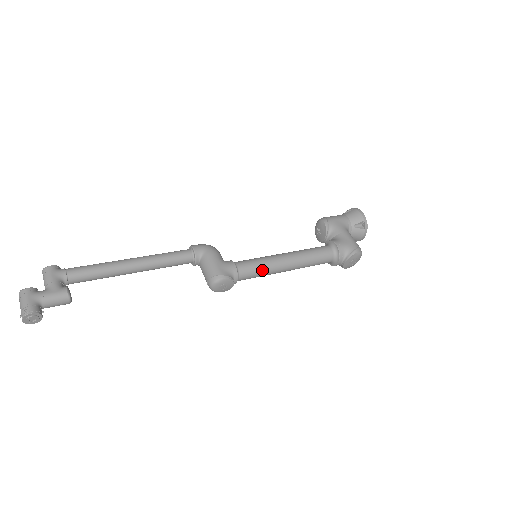
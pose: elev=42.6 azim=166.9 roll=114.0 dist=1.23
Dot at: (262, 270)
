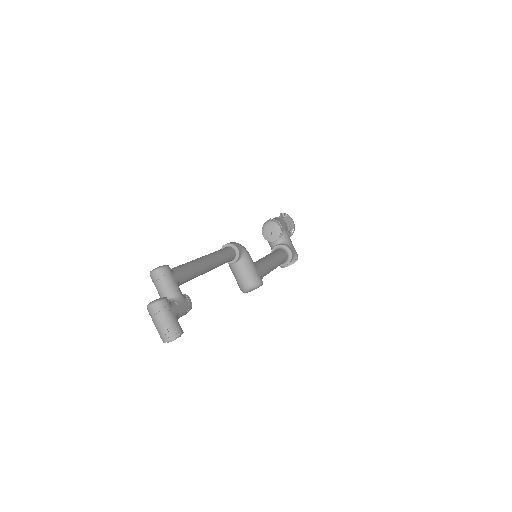
Dot at: (267, 273)
